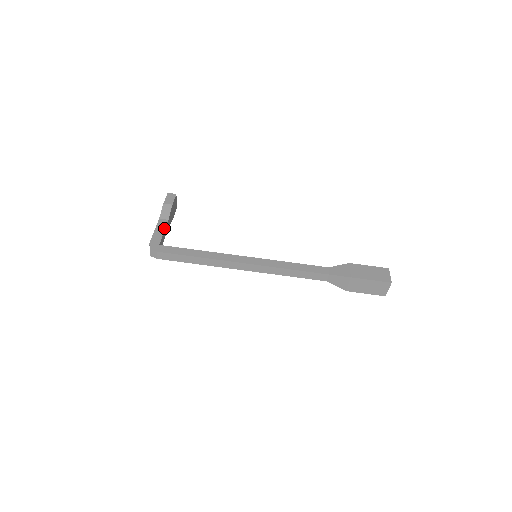
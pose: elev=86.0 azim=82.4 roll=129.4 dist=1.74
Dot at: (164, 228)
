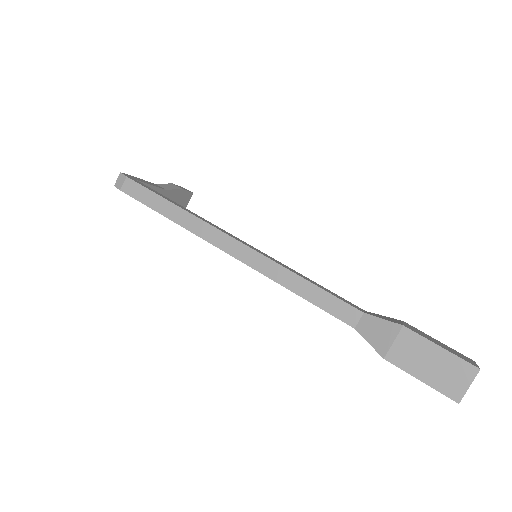
Dot at: (155, 185)
